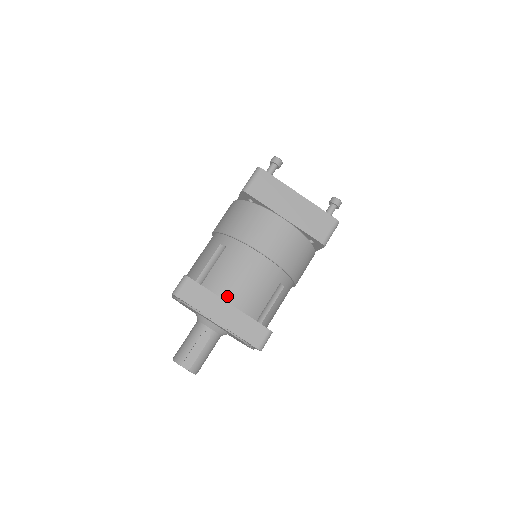
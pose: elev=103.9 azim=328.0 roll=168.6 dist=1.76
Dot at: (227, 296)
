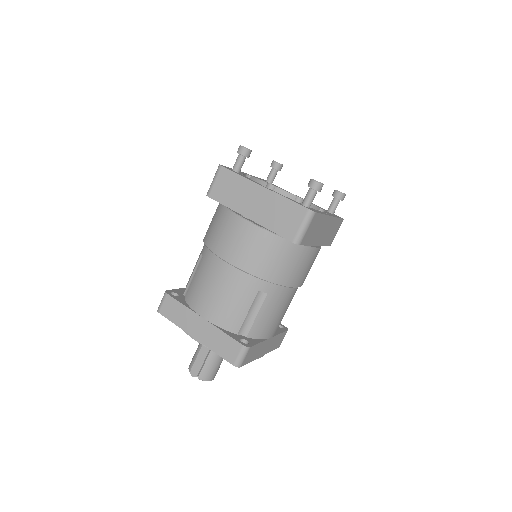
Dot at: (201, 310)
